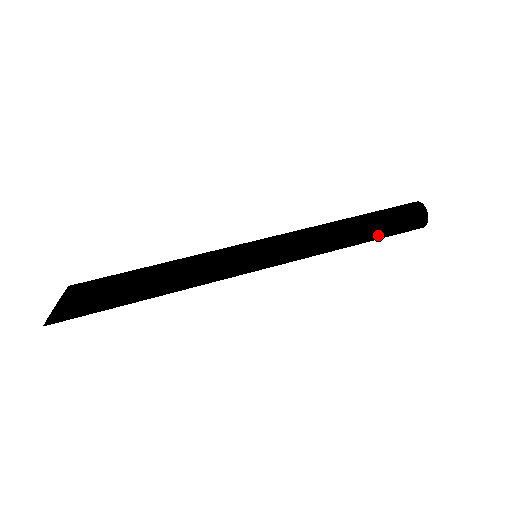
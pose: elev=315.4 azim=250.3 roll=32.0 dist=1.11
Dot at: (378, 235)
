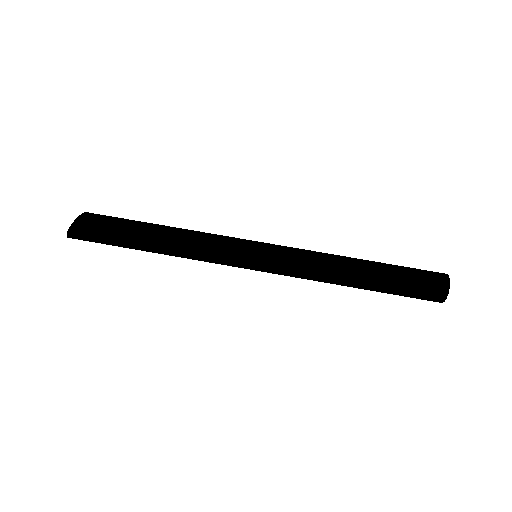
Dot at: (381, 292)
